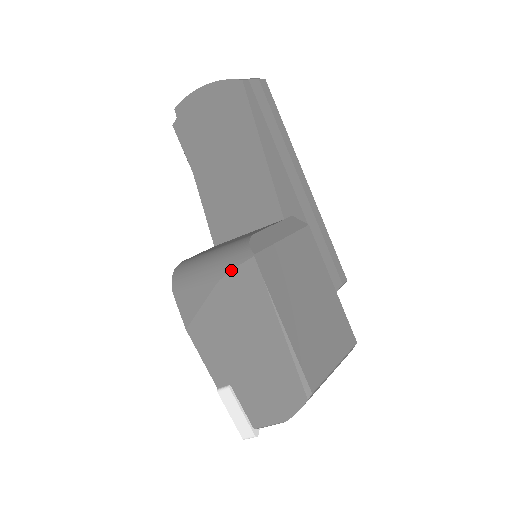
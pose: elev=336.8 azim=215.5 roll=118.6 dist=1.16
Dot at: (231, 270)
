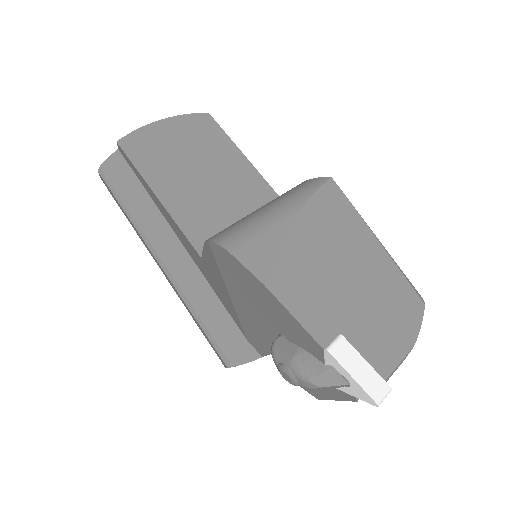
Dot at: (311, 196)
